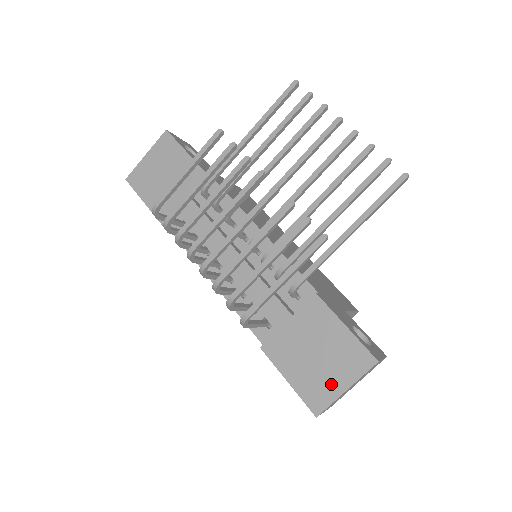
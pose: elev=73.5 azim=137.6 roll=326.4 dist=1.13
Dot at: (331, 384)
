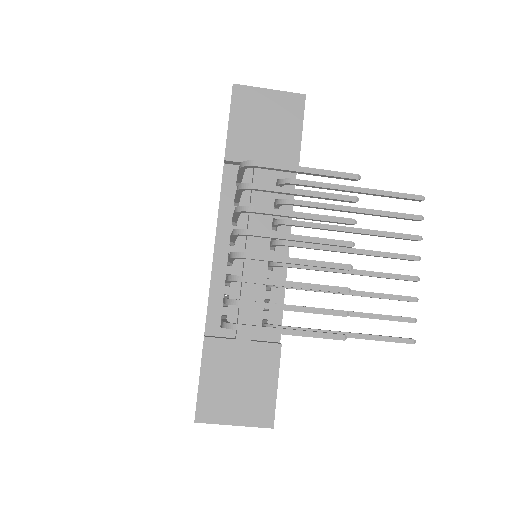
Dot at: (228, 411)
